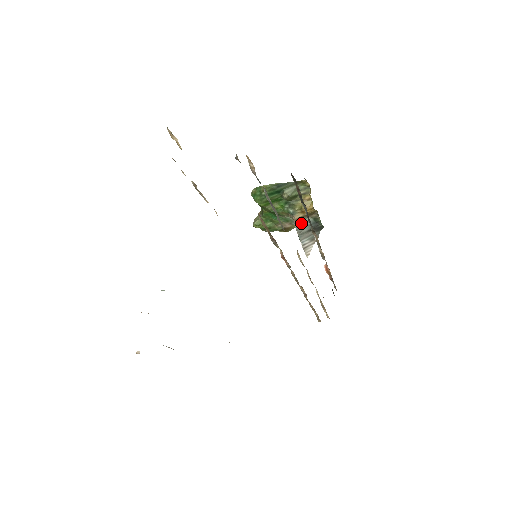
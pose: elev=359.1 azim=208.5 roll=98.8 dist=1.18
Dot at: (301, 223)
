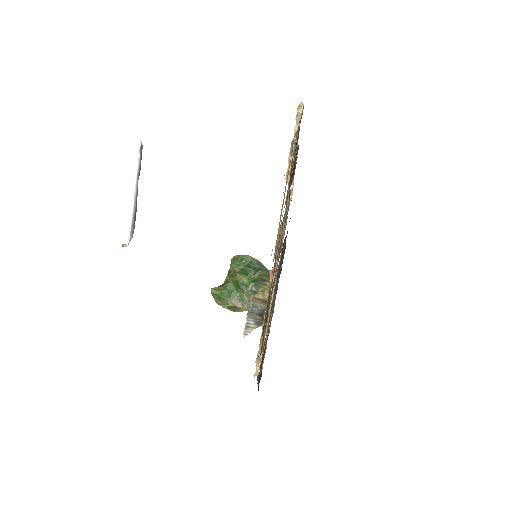
Dot at: (256, 304)
